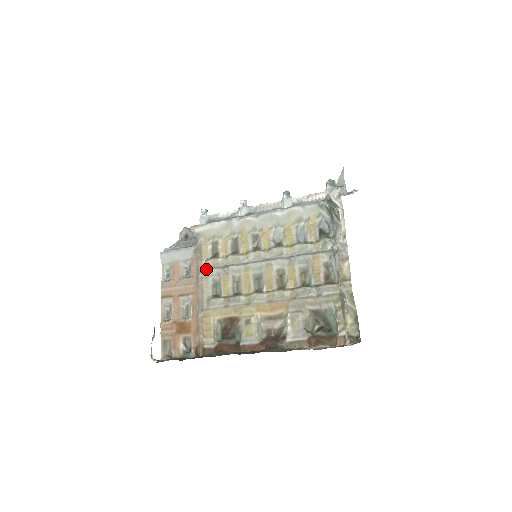
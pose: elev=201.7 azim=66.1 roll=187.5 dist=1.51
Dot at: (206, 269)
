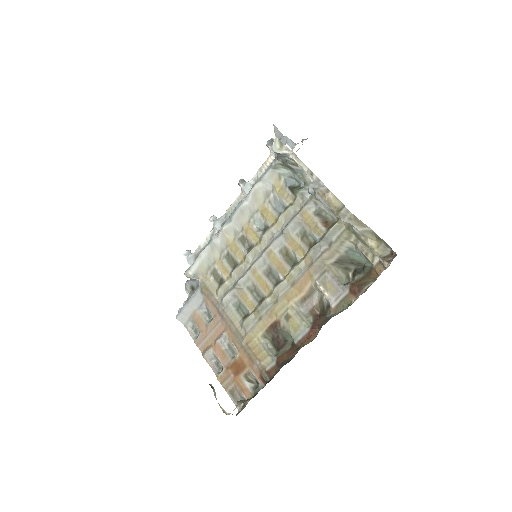
Dot at: (221, 300)
